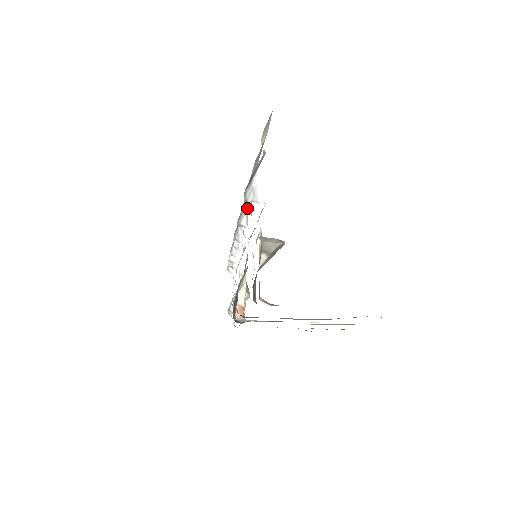
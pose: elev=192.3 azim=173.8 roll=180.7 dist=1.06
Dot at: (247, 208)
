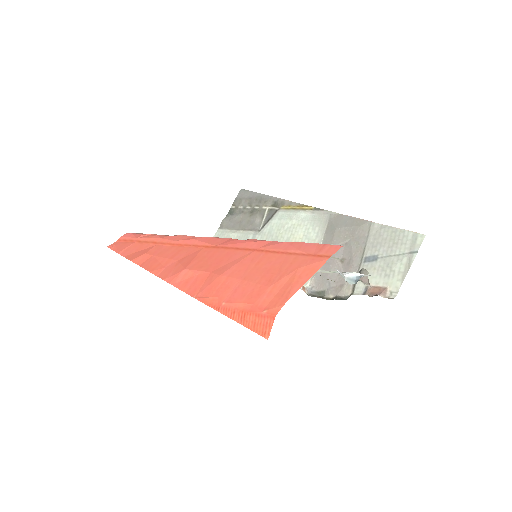
Dot at: occluded
